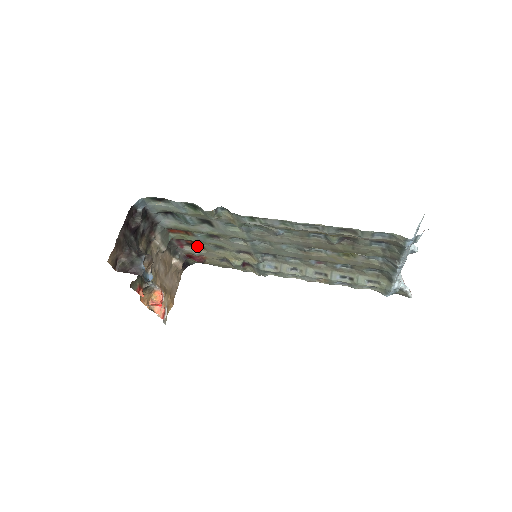
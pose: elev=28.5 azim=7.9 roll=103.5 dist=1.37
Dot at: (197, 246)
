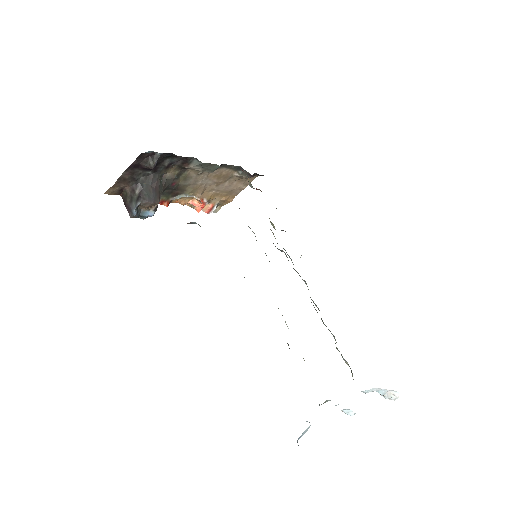
Dot at: (250, 183)
